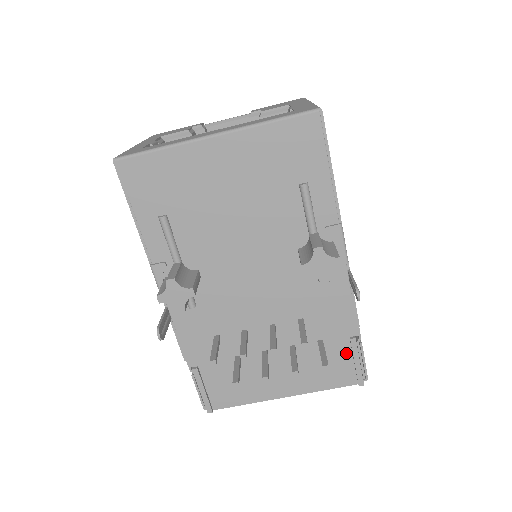
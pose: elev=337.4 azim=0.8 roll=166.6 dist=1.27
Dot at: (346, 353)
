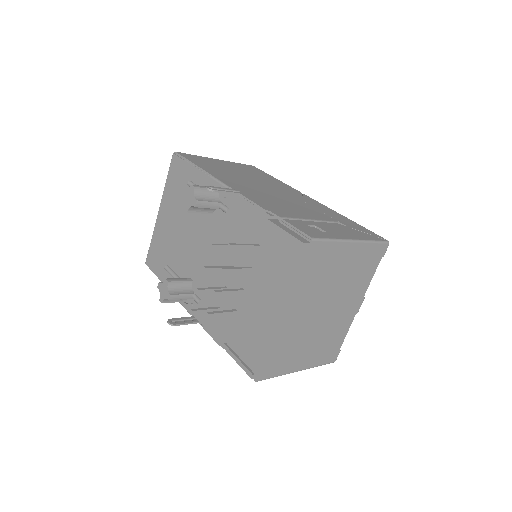
Dot at: (276, 236)
